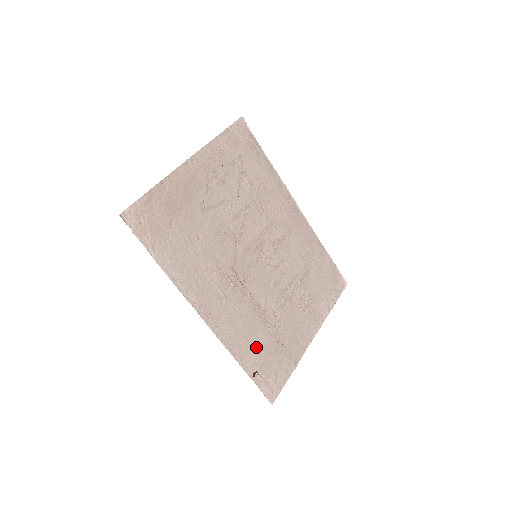
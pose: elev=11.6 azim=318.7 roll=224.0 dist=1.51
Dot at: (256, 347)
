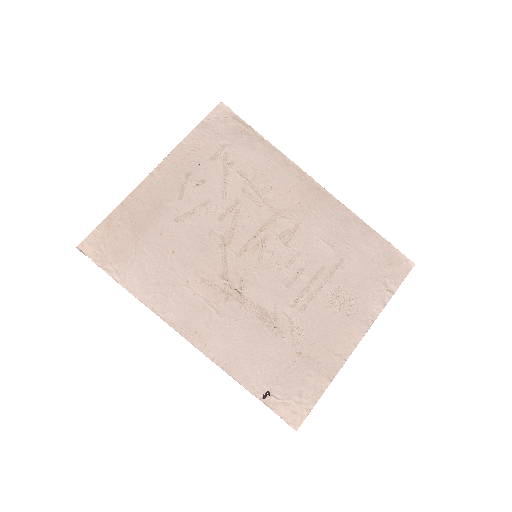
Dot at: (265, 363)
